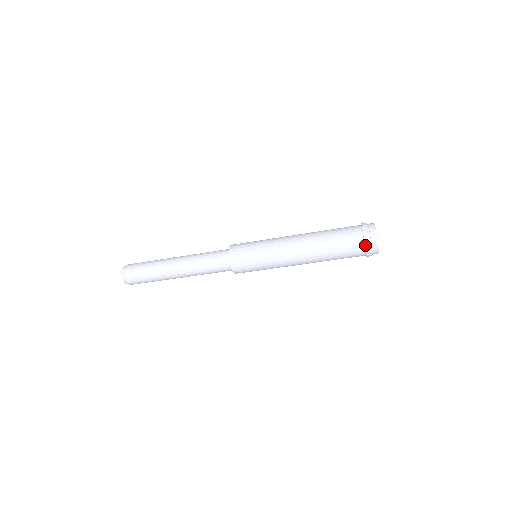
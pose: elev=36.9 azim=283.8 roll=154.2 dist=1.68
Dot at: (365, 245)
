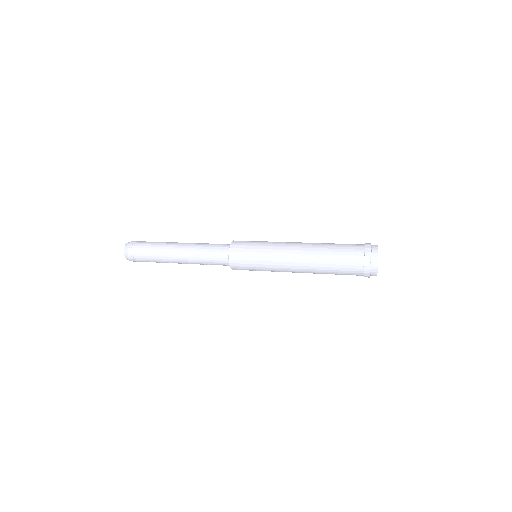
Dot at: occluded
